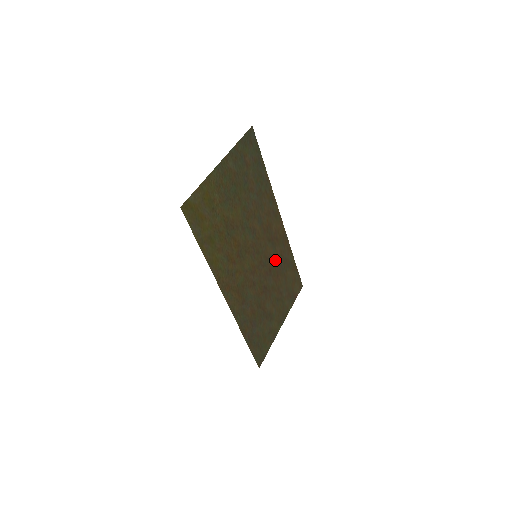
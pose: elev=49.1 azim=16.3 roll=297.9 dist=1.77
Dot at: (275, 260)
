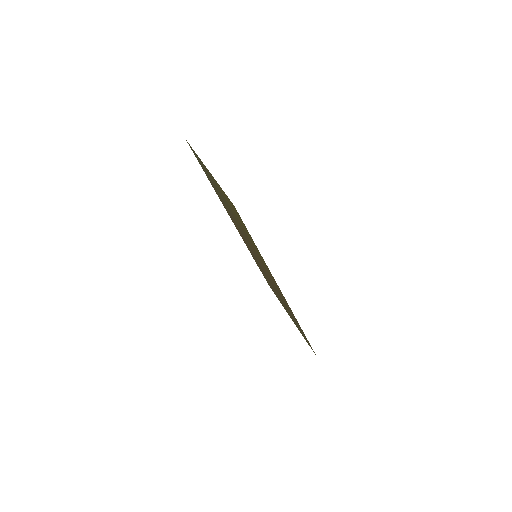
Dot at: occluded
